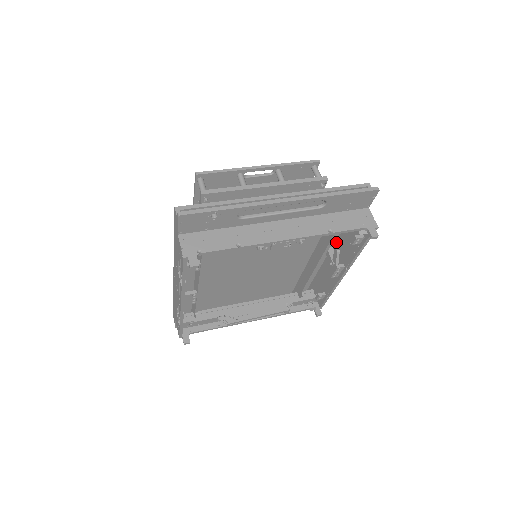
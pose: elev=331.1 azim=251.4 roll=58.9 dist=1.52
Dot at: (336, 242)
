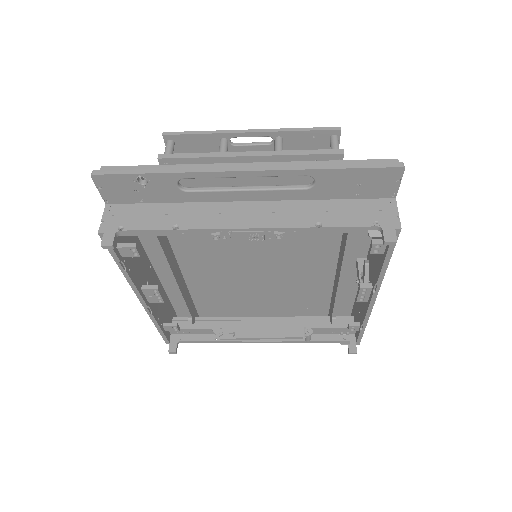
Dot at: occluded
